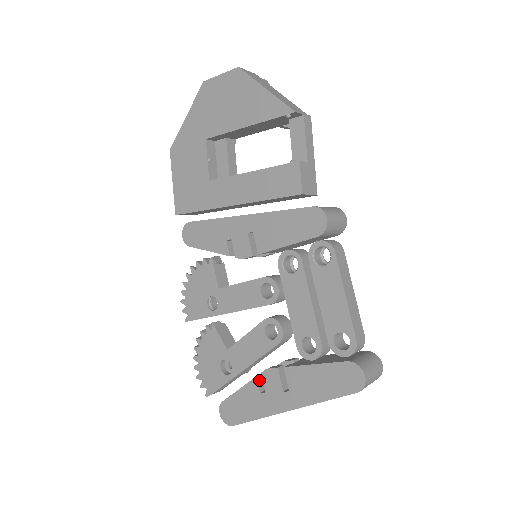
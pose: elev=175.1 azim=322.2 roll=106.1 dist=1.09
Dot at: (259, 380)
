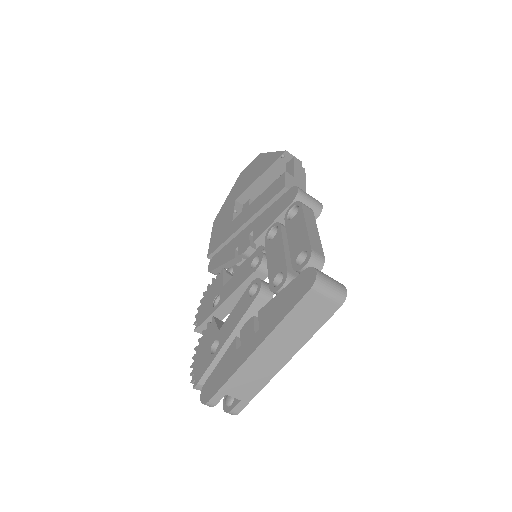
Dot at: (239, 341)
